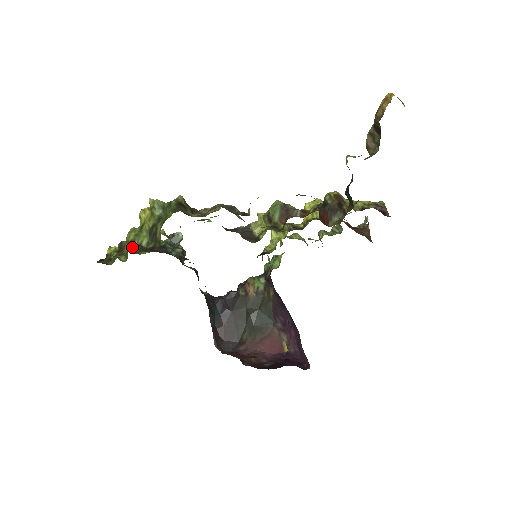
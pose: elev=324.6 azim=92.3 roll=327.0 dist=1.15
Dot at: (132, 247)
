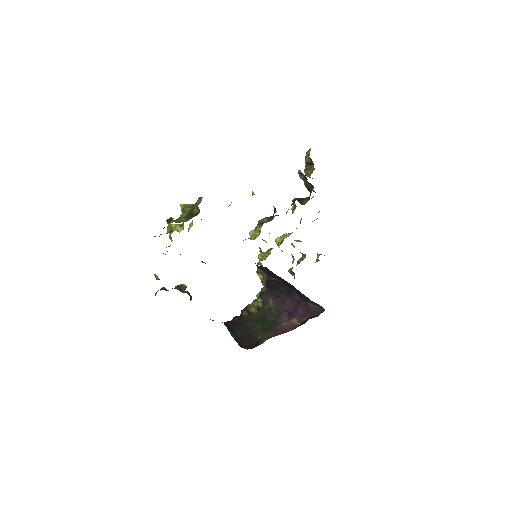
Dot at: occluded
